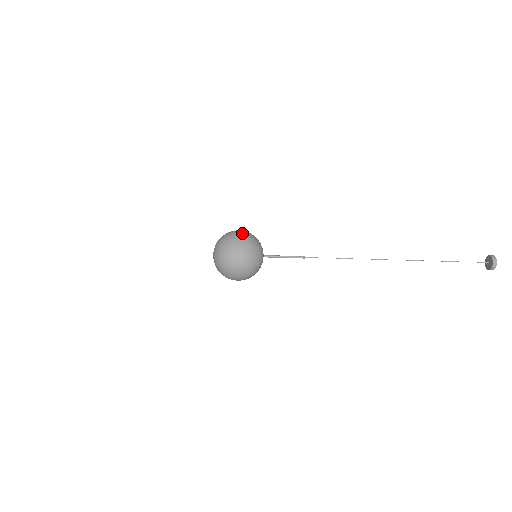
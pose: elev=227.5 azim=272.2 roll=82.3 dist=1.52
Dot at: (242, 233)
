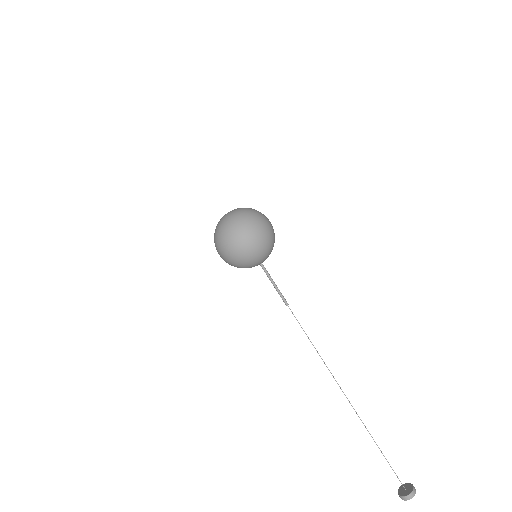
Dot at: occluded
